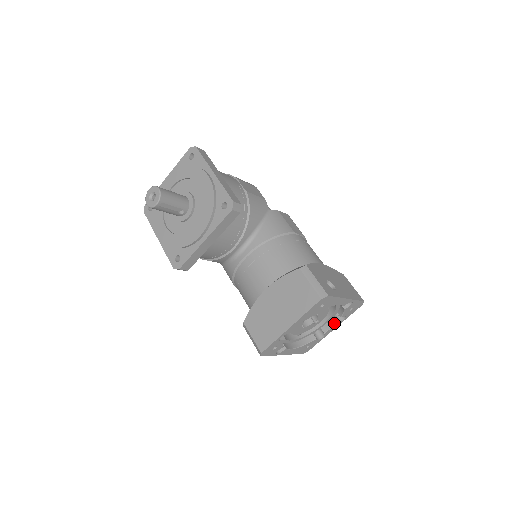
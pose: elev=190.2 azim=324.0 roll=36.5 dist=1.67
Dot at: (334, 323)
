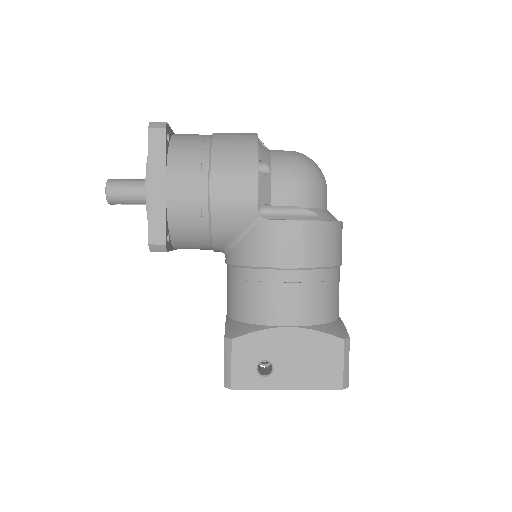
Dot at: occluded
